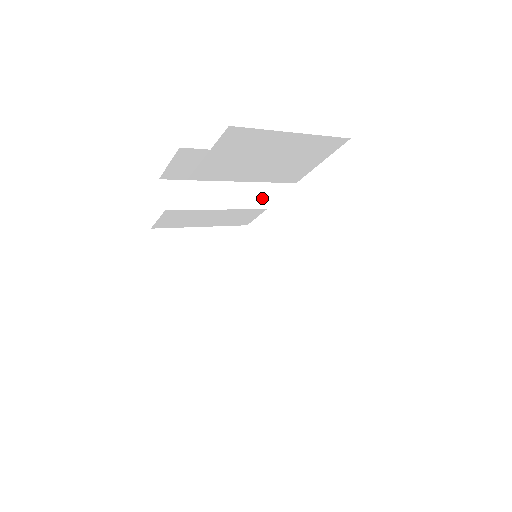
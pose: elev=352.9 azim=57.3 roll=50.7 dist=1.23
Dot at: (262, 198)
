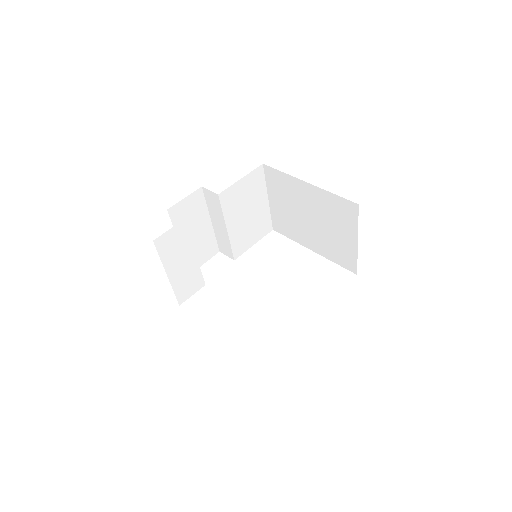
Dot at: occluded
